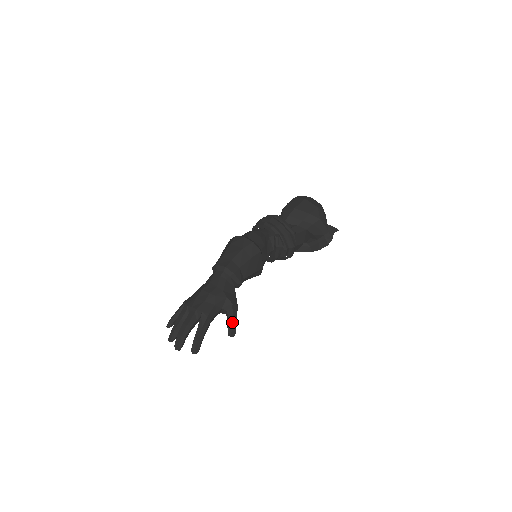
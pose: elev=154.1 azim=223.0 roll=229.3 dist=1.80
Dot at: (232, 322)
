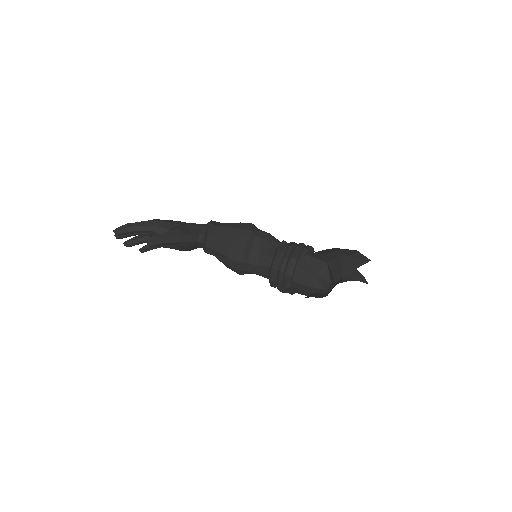
Dot at: (160, 234)
